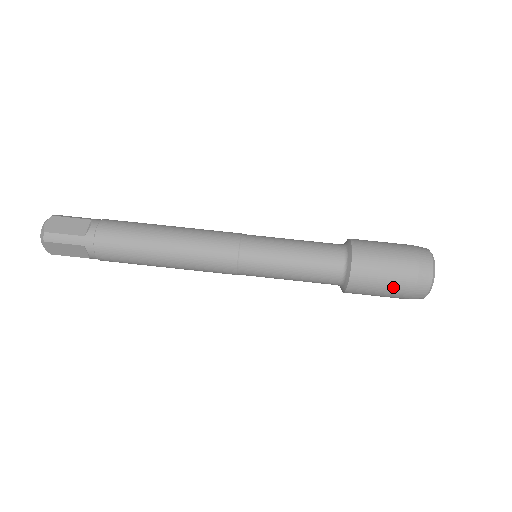
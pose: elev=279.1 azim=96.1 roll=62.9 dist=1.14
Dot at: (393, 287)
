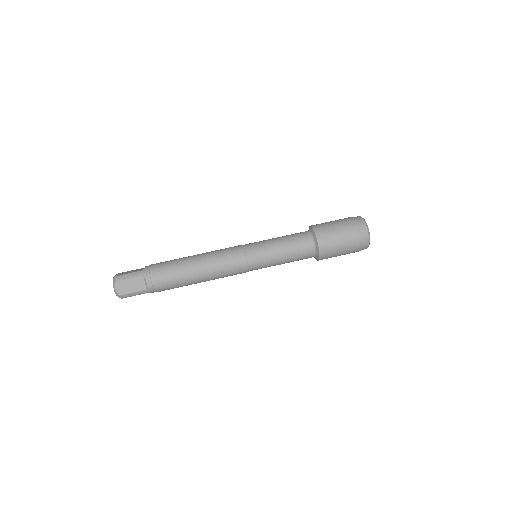
Dot at: (345, 234)
